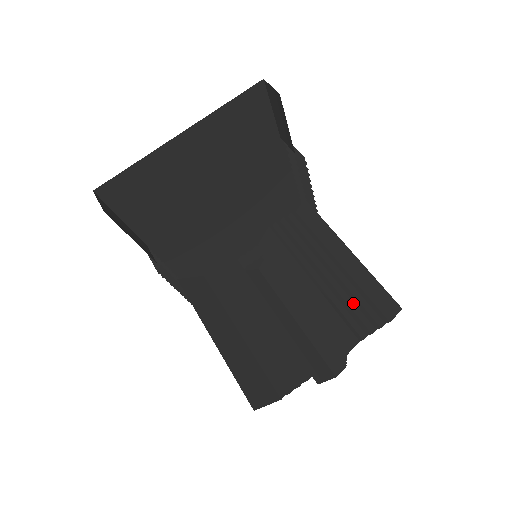
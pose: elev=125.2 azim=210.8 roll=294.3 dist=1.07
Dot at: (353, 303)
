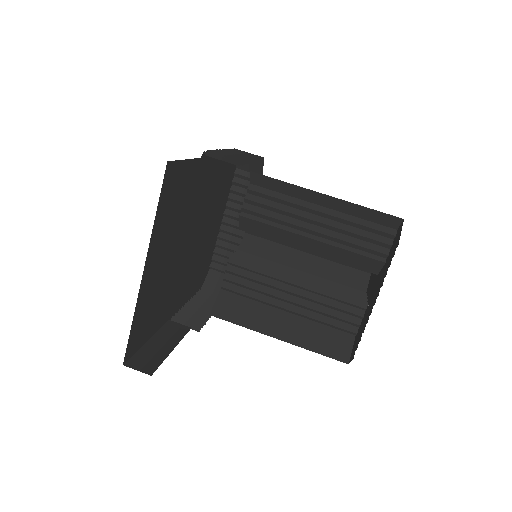
Dot at: (360, 236)
